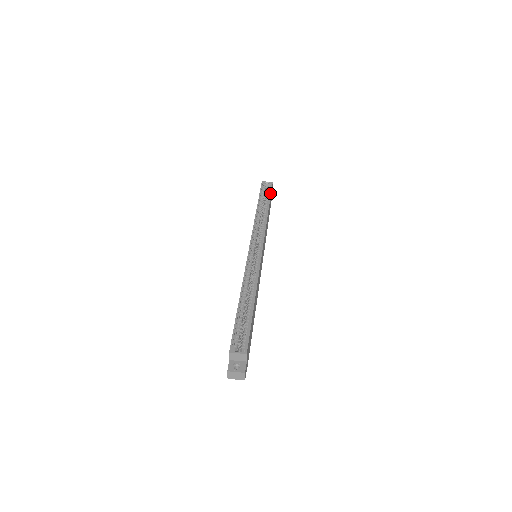
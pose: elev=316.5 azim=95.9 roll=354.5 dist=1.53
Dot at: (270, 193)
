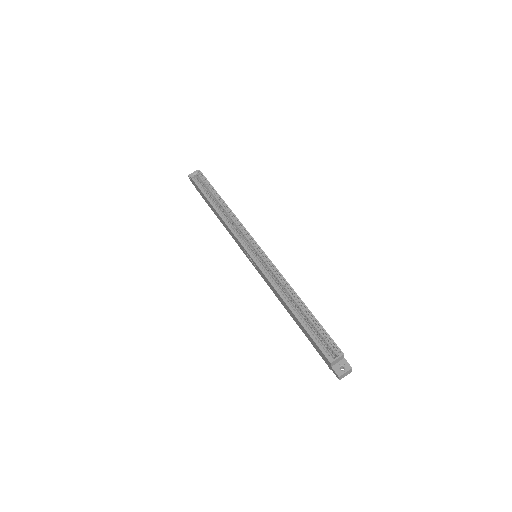
Dot at: (209, 184)
